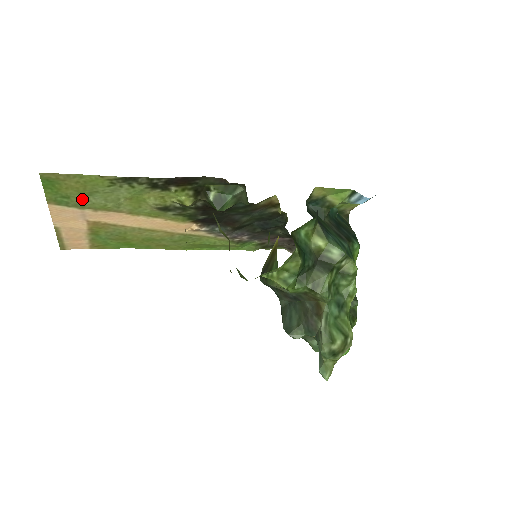
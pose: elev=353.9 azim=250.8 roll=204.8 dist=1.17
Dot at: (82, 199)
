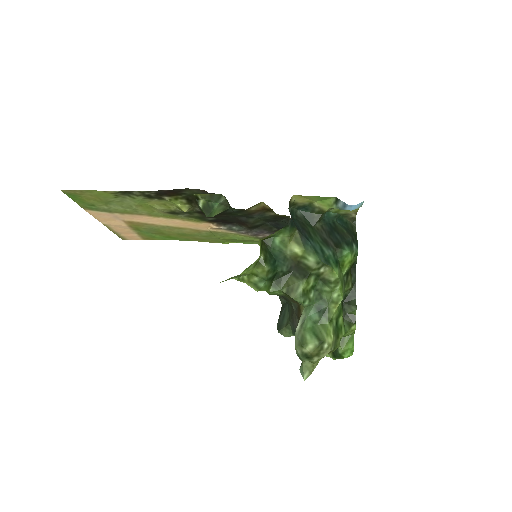
Dot at: (105, 206)
